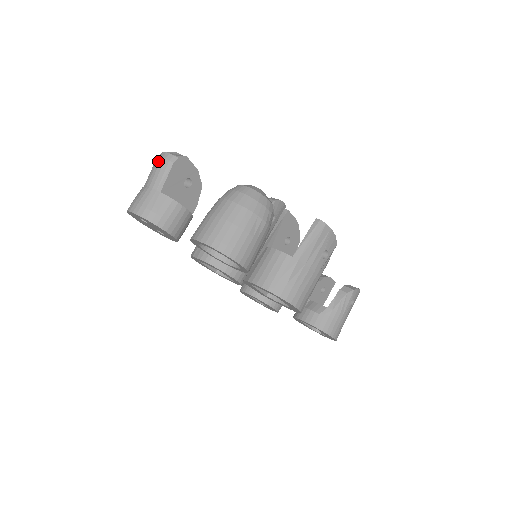
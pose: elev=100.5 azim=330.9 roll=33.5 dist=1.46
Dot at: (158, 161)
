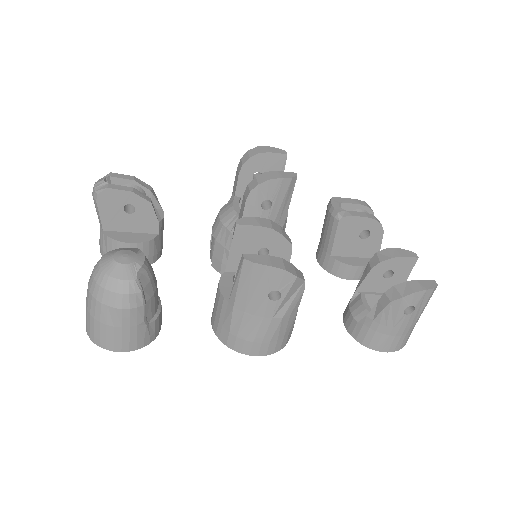
Dot at: occluded
